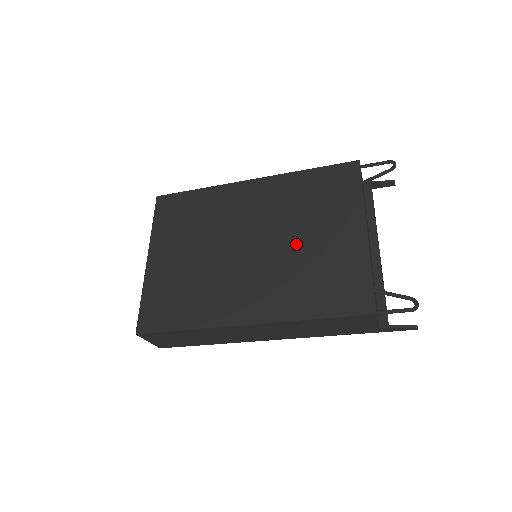
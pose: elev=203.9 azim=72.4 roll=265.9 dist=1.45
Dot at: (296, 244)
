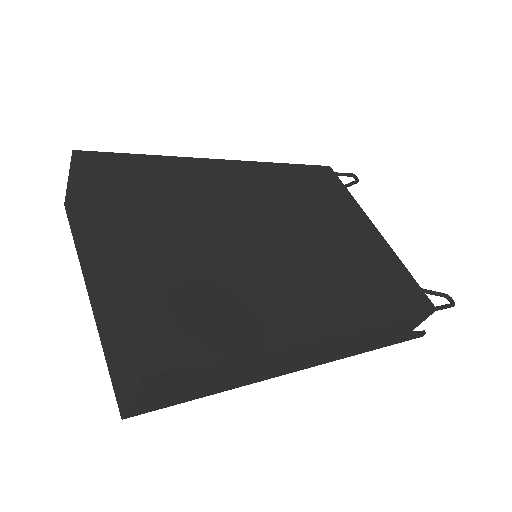
Dot at: (322, 238)
